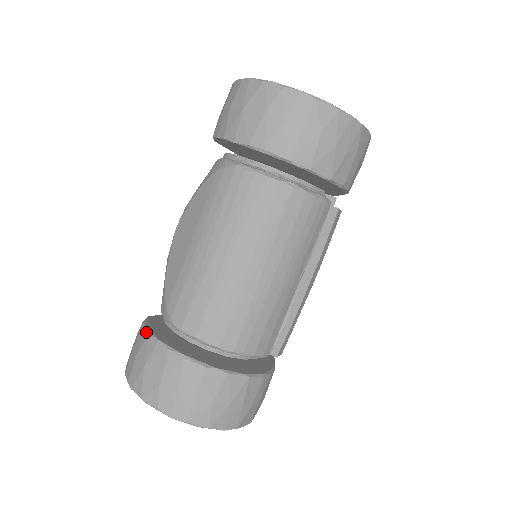
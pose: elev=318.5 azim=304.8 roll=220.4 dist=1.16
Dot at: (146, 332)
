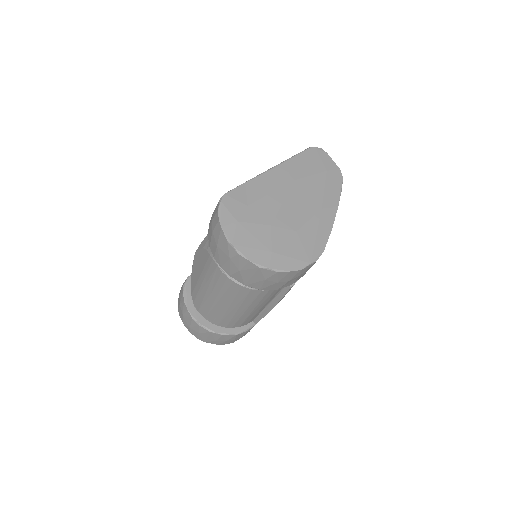
Dot at: (183, 298)
